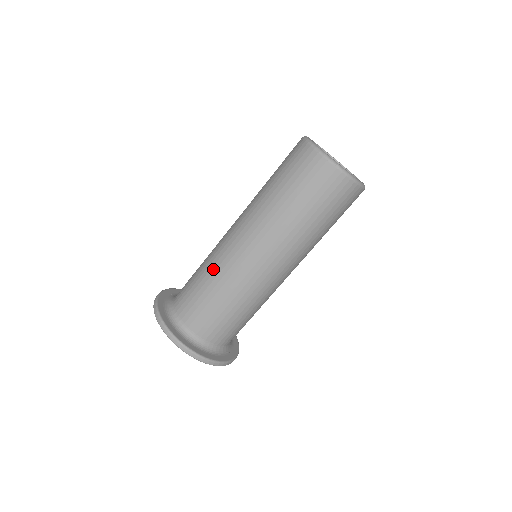
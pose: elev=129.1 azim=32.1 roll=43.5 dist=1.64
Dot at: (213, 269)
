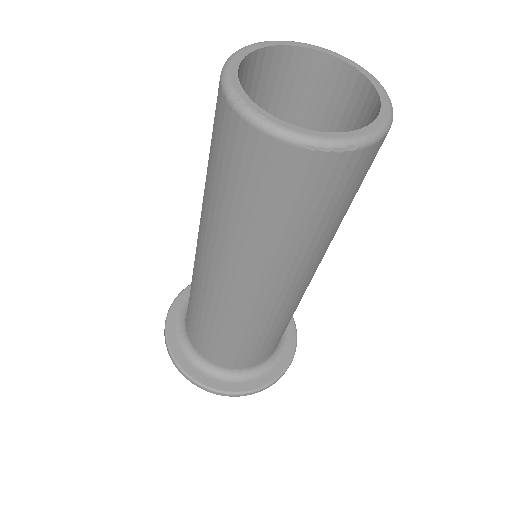
Dot at: (225, 325)
